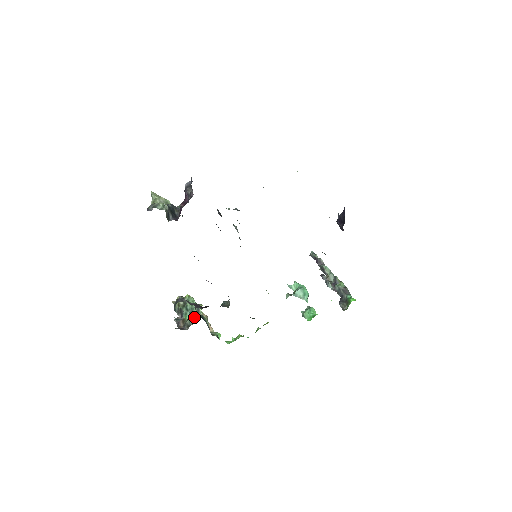
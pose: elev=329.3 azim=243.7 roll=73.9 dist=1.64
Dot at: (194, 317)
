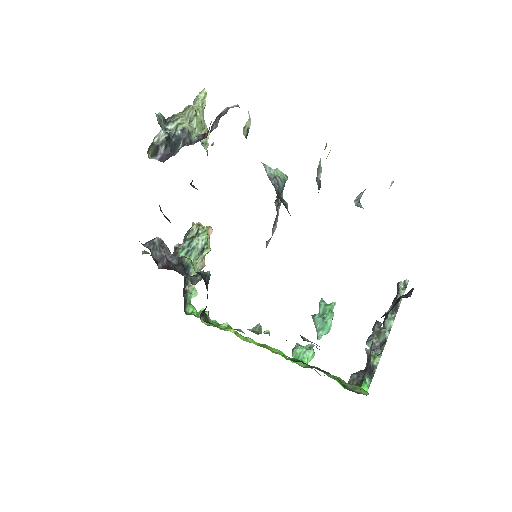
Dot at: occluded
